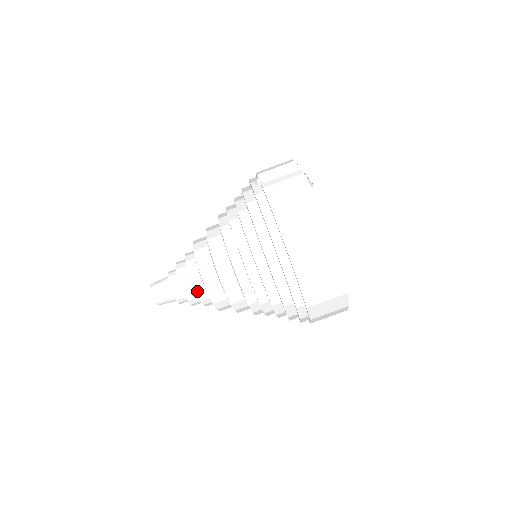
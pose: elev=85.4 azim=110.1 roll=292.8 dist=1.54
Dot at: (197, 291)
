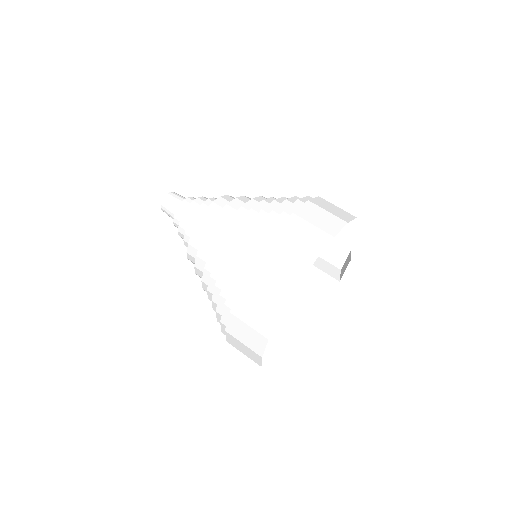
Dot at: (212, 199)
